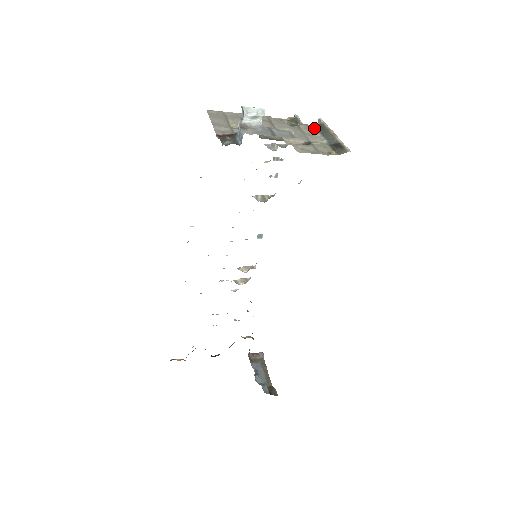
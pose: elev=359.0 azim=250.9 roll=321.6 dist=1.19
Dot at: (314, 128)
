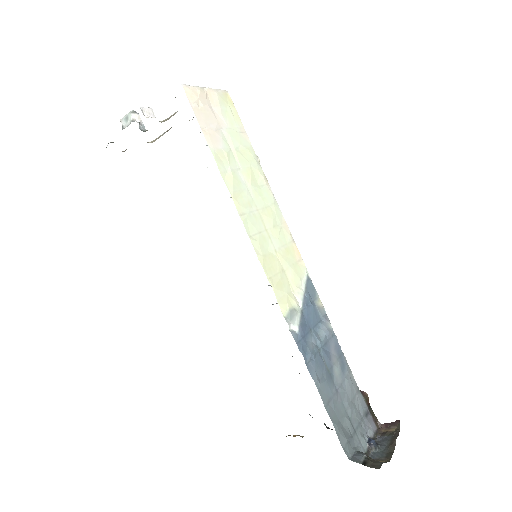
Dot at: occluded
